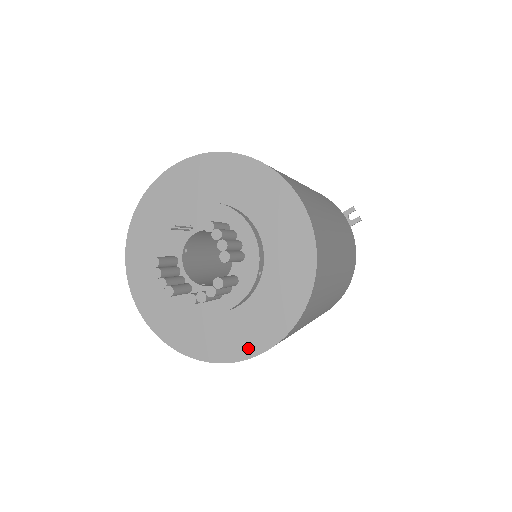
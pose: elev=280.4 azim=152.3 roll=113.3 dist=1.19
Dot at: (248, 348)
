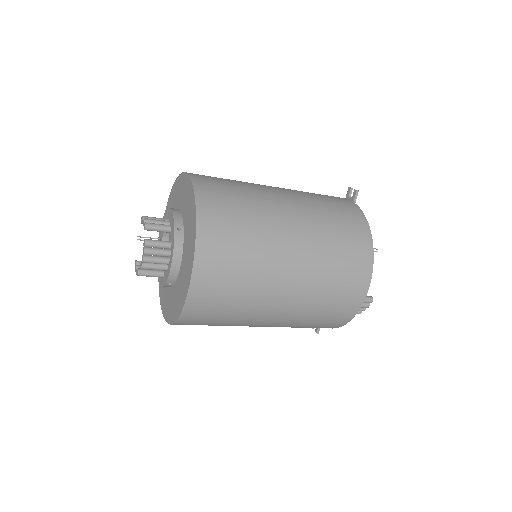
Dot at: (187, 282)
